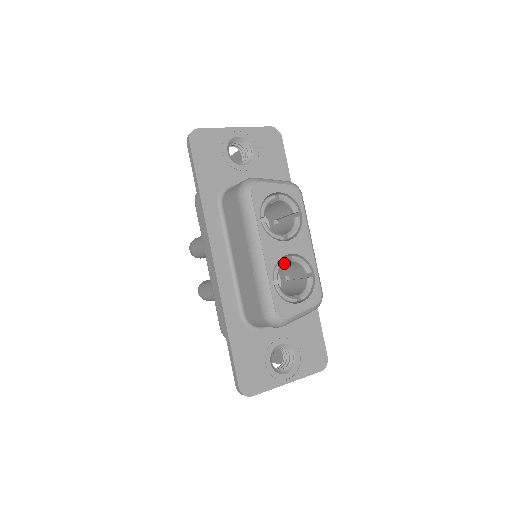
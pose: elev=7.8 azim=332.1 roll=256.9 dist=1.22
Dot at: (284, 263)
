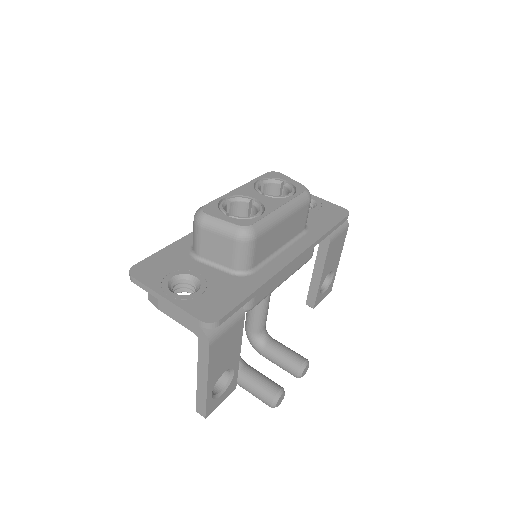
Dot at: (246, 201)
